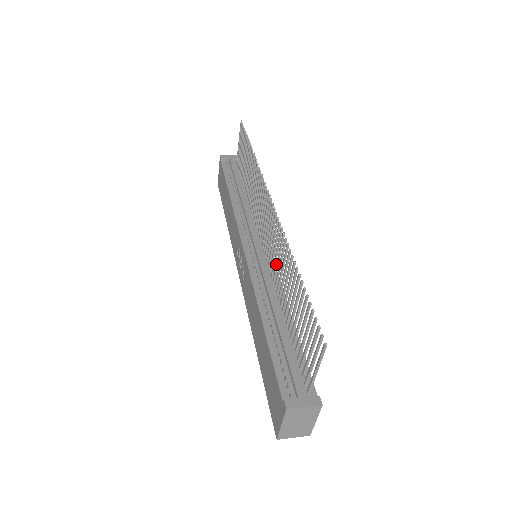
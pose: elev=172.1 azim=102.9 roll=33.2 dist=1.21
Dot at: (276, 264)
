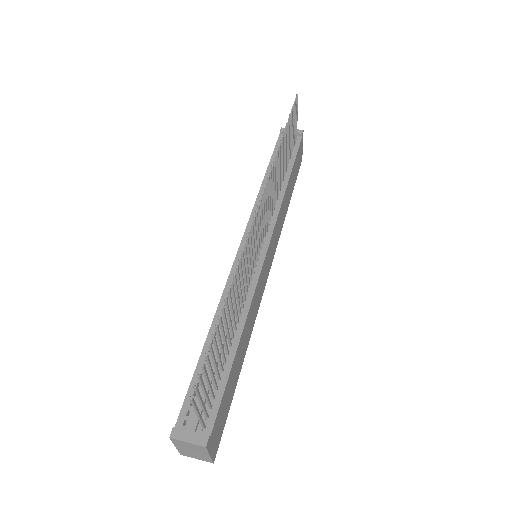
Dot at: (244, 278)
